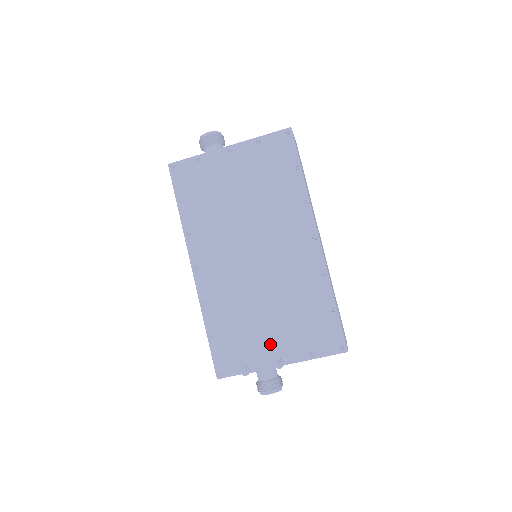
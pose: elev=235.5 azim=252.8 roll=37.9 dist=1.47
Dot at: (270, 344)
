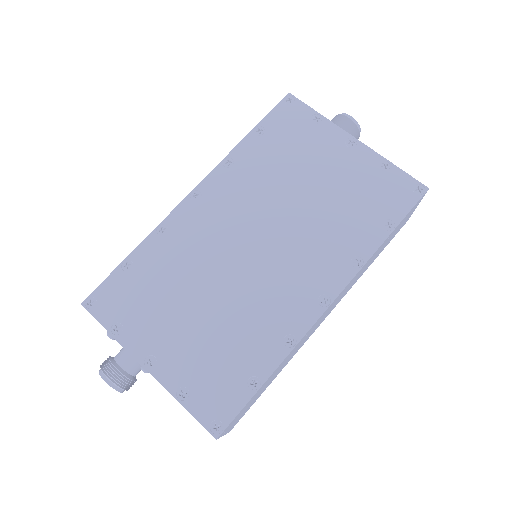
Dot at: (163, 336)
